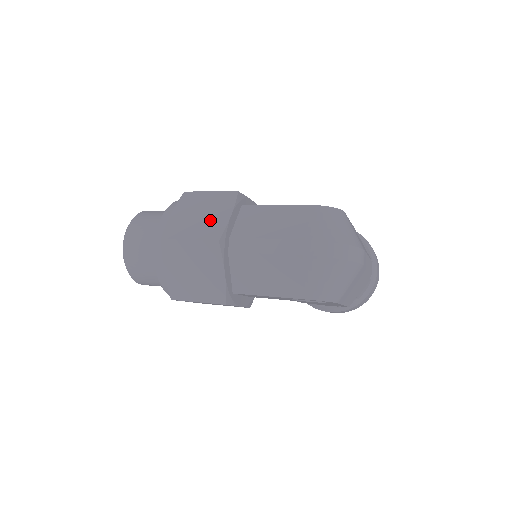
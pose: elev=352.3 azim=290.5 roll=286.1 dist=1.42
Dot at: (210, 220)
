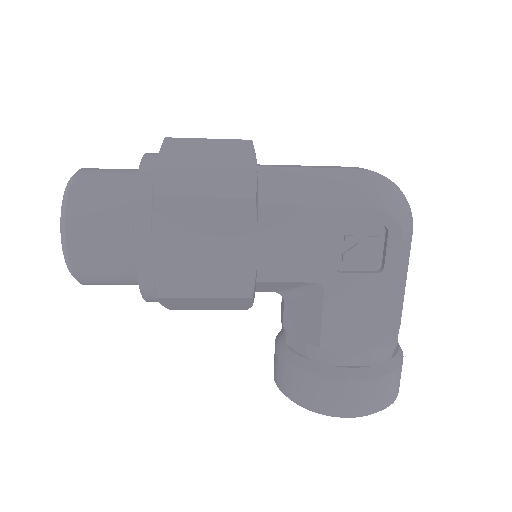
Dot at: occluded
